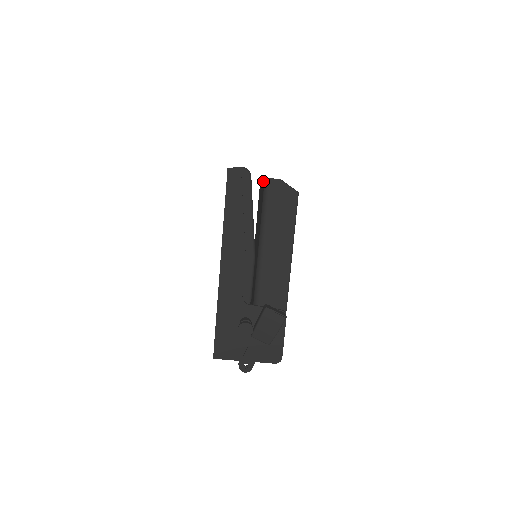
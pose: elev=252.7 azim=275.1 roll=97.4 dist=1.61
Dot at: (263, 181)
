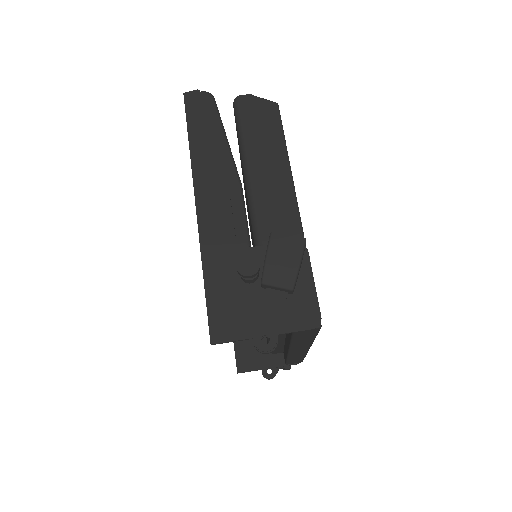
Dot at: occluded
